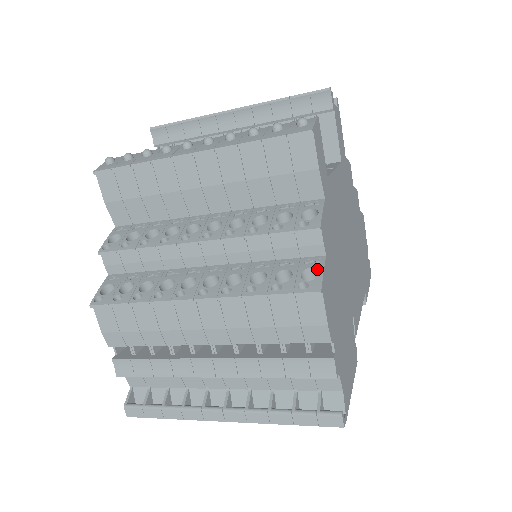
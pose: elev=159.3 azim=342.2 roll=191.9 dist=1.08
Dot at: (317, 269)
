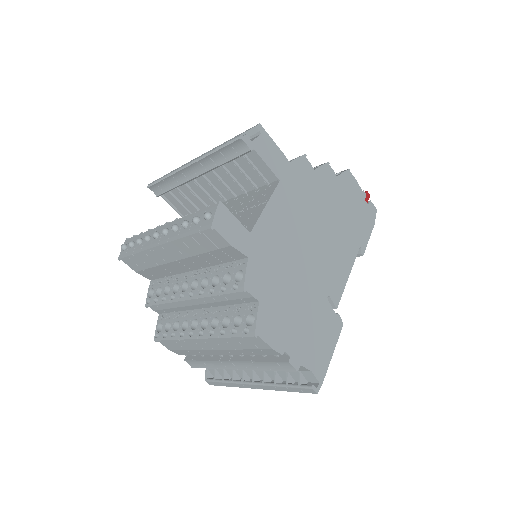
Dot at: (254, 315)
